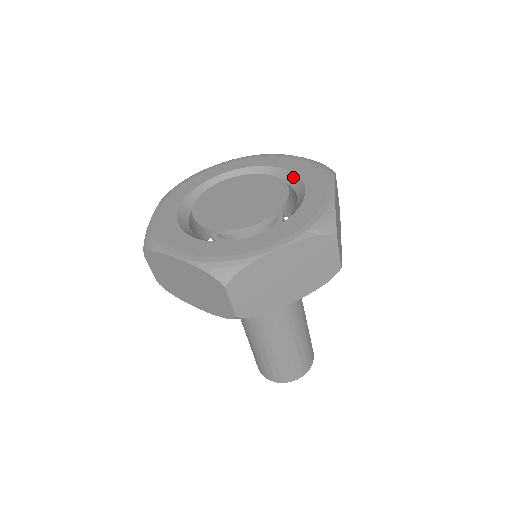
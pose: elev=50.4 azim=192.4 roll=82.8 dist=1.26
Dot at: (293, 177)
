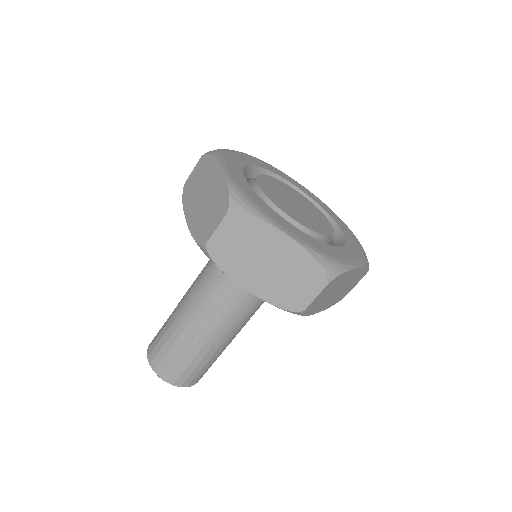
Dot at: (315, 205)
